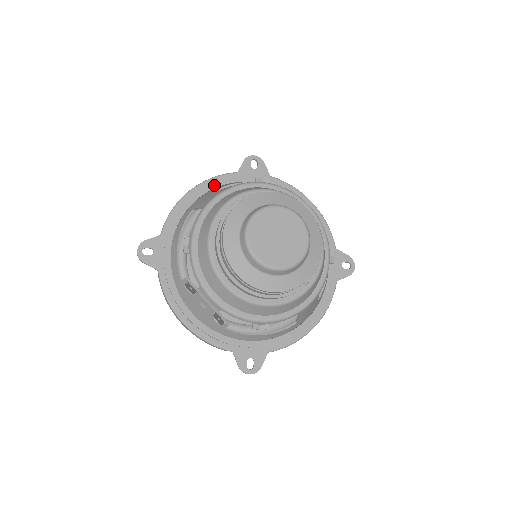
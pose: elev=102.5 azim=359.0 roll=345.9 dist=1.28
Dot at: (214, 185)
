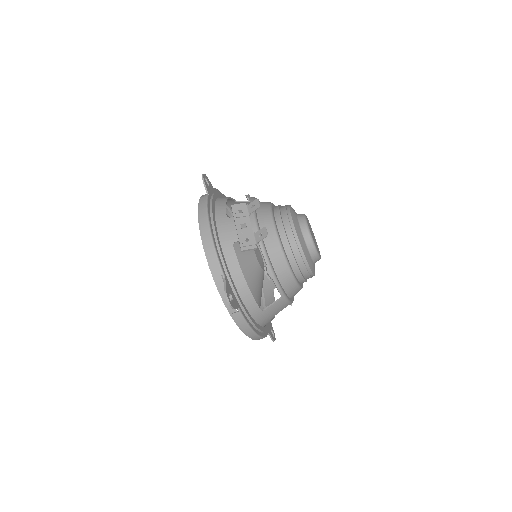
Dot at: occluded
